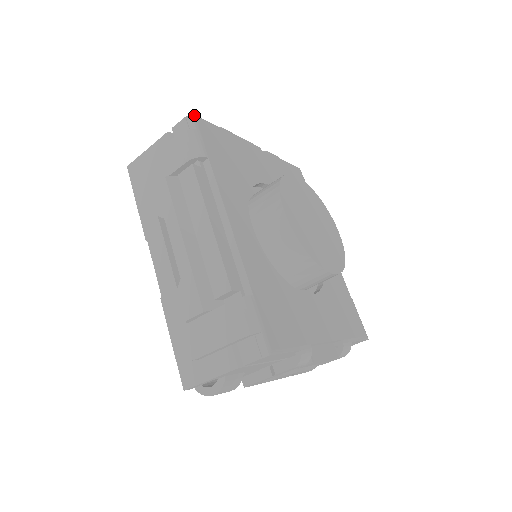
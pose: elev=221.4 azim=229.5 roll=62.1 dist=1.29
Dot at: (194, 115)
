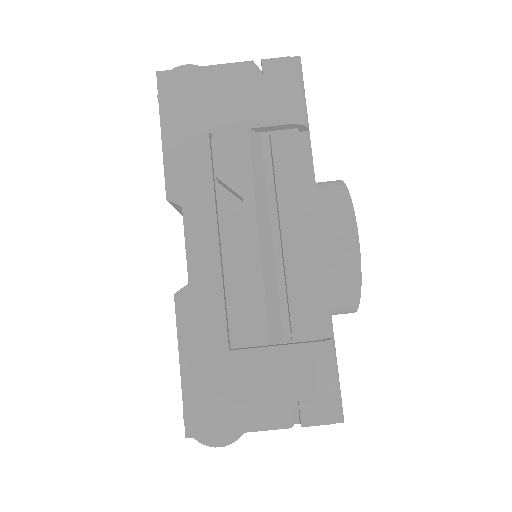
Dot at: occluded
